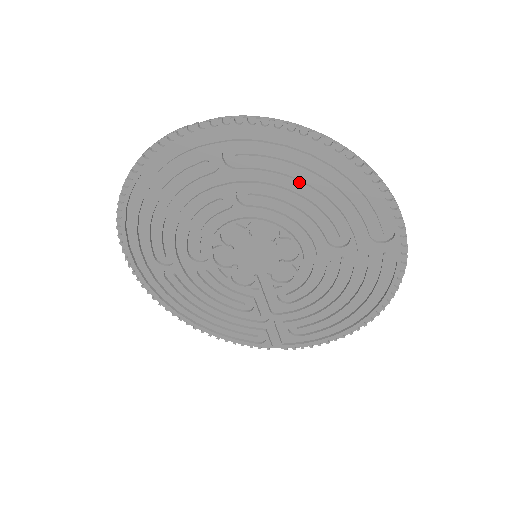
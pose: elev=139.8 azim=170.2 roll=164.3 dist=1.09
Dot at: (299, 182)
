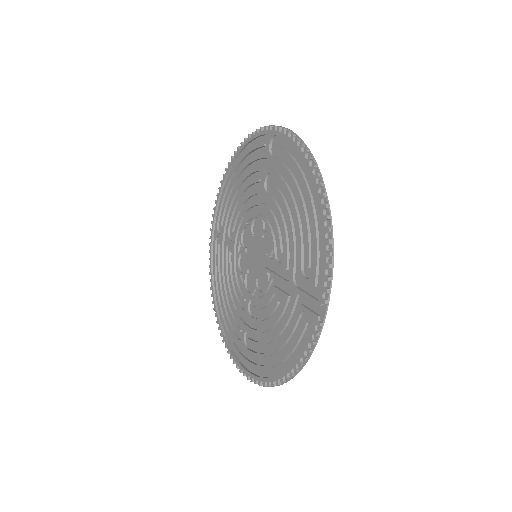
Dot at: (234, 193)
